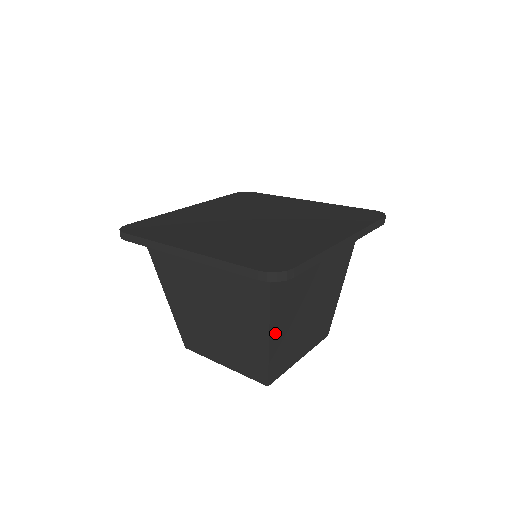
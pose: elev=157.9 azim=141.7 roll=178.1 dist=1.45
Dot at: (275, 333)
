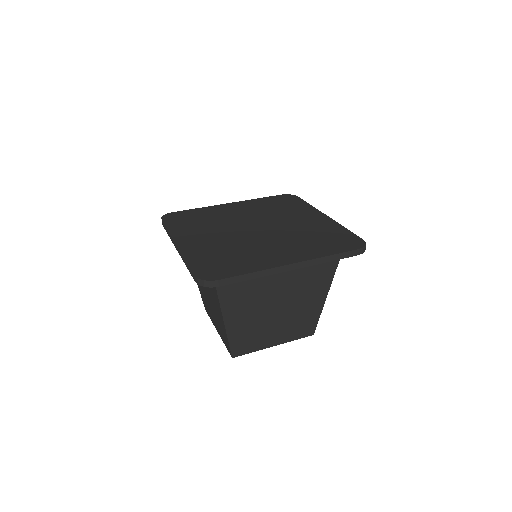
Dot at: (232, 321)
